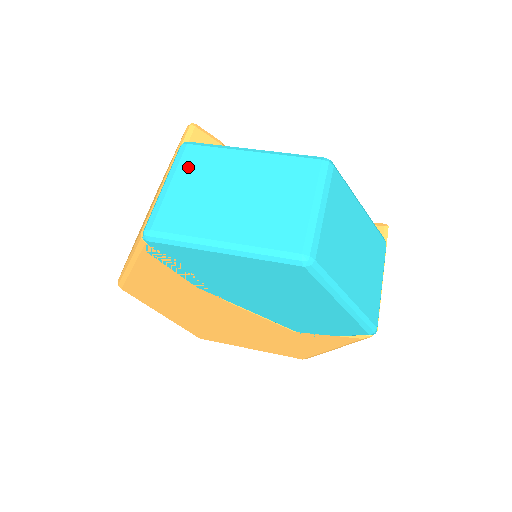
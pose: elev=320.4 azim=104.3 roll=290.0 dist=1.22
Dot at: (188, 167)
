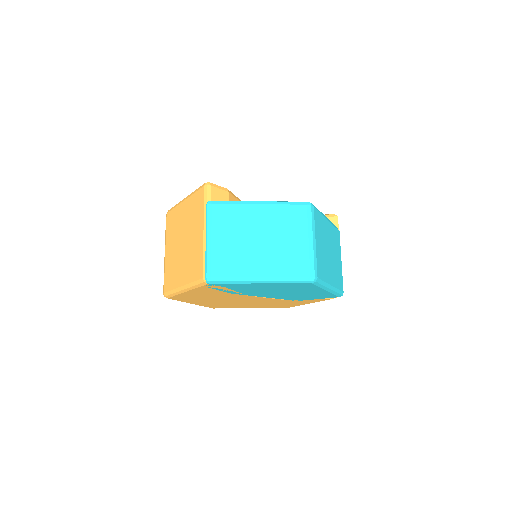
Dot at: (219, 224)
